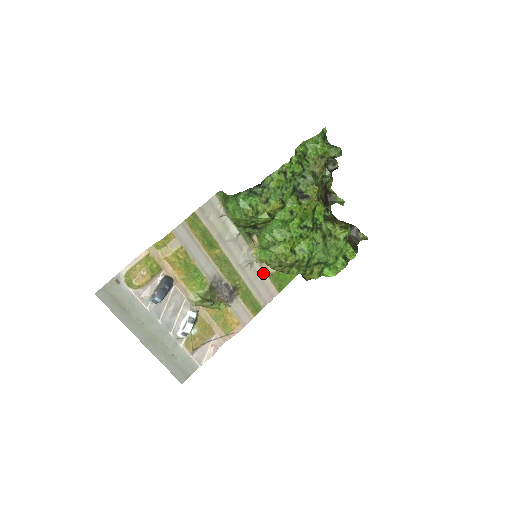
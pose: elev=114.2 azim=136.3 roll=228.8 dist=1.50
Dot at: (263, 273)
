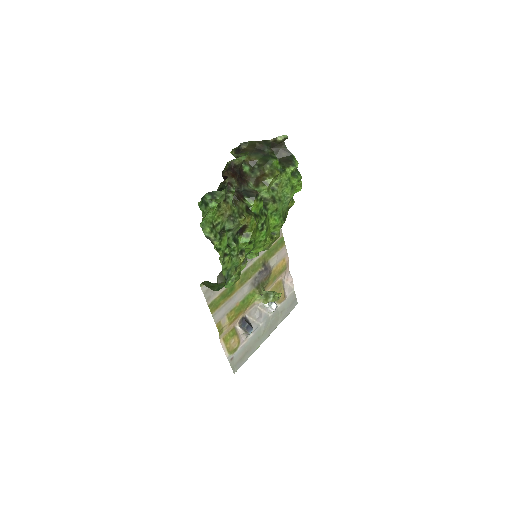
Dot at: occluded
